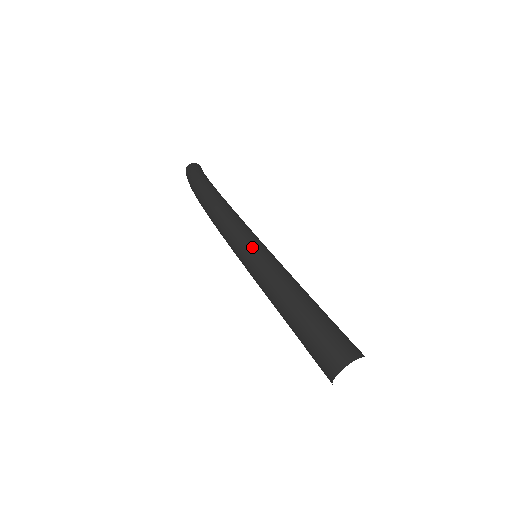
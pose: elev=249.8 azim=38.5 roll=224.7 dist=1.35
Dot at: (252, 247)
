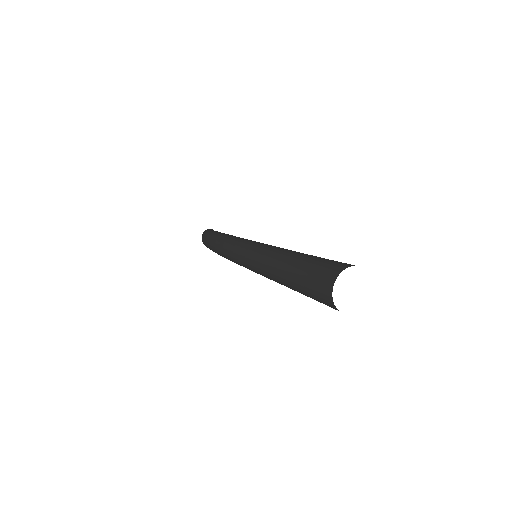
Dot at: (244, 247)
